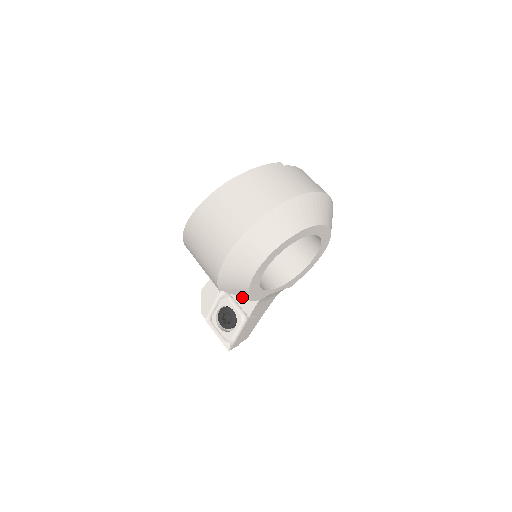
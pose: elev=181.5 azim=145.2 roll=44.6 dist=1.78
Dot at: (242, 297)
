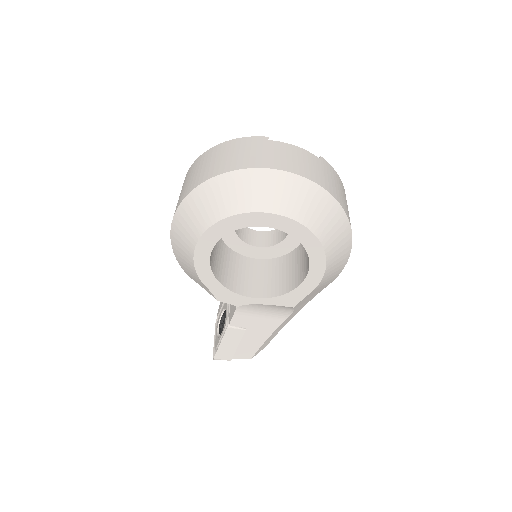
Dot at: (209, 293)
